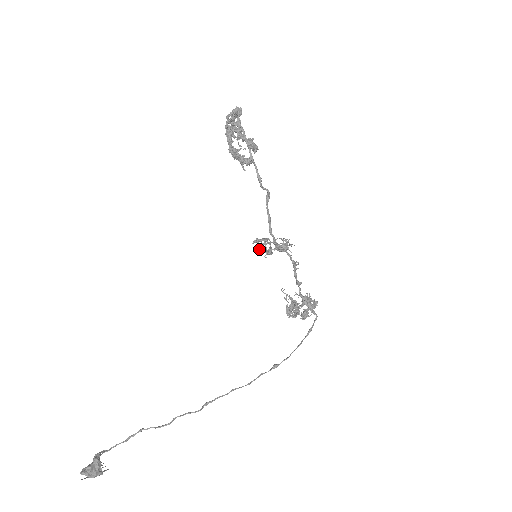
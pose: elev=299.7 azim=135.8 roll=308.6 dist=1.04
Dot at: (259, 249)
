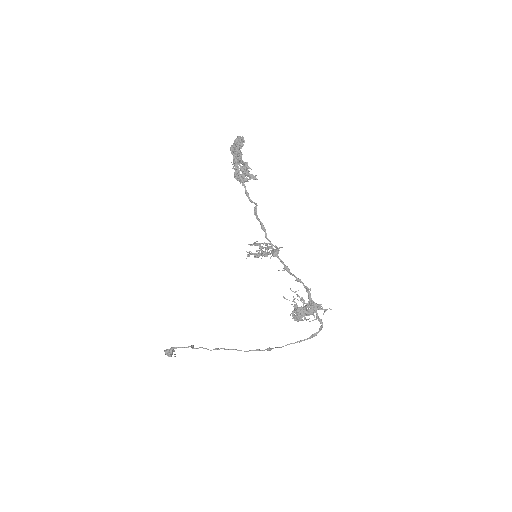
Dot at: (257, 251)
